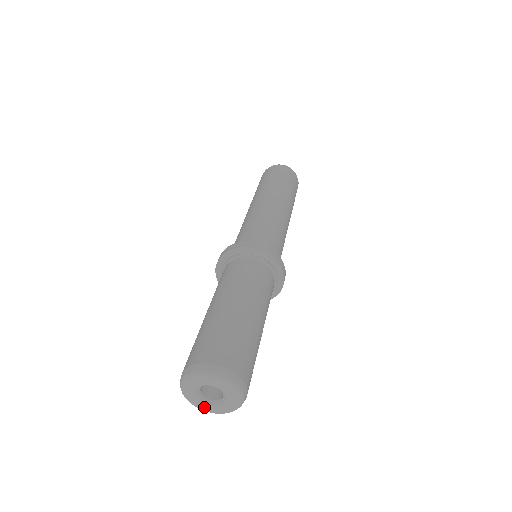
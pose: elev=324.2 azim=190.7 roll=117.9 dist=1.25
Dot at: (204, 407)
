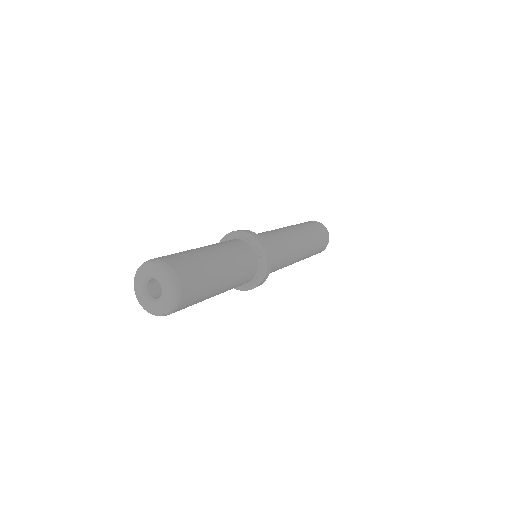
Dot at: (141, 298)
